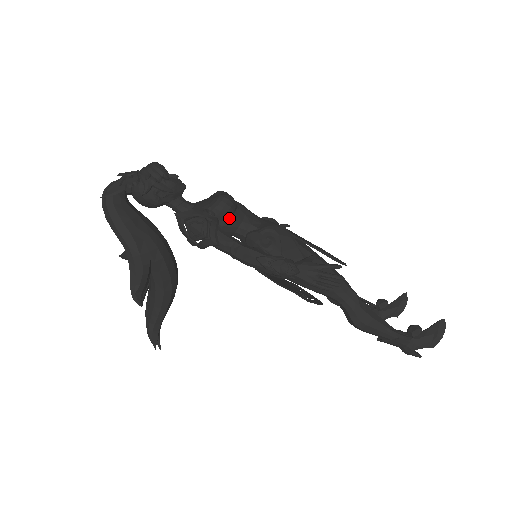
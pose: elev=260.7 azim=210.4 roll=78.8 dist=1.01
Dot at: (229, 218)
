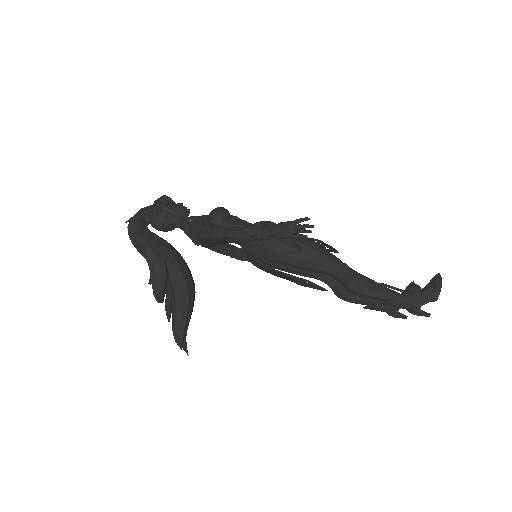
Dot at: (224, 222)
